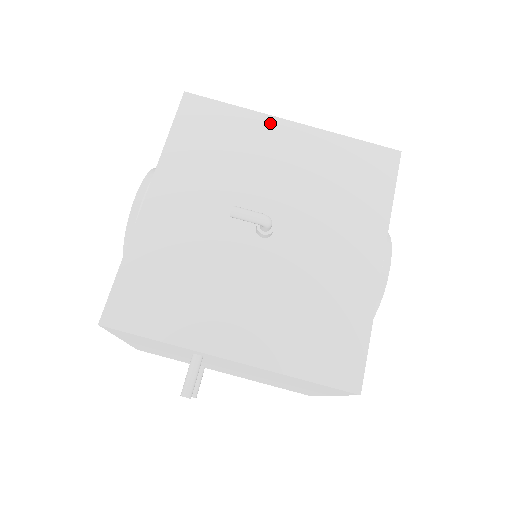
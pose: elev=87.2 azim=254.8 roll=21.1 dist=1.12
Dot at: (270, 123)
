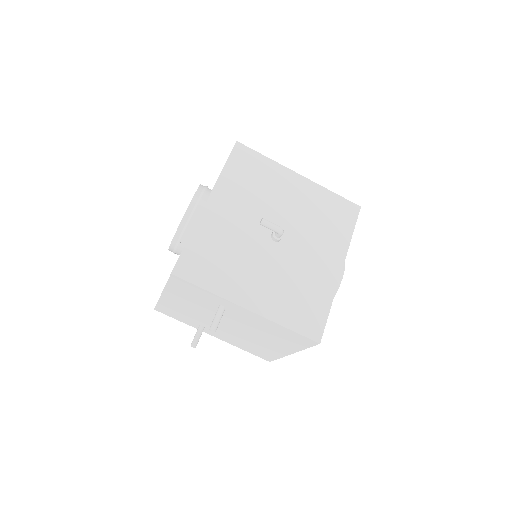
Dot at: (286, 172)
